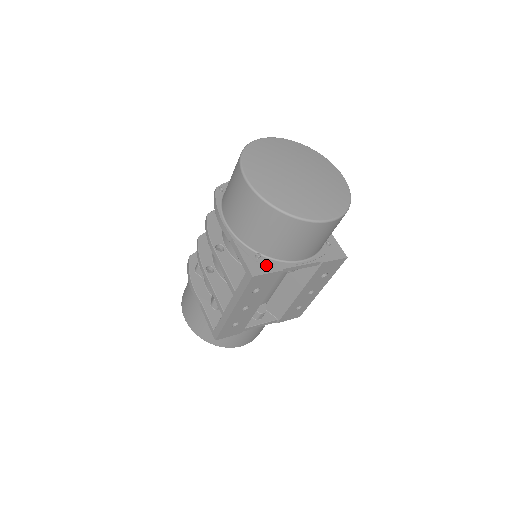
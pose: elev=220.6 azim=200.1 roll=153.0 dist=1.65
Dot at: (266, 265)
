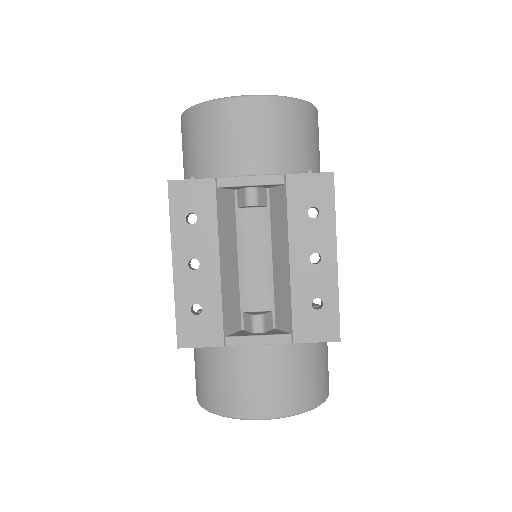
Dot at: occluded
